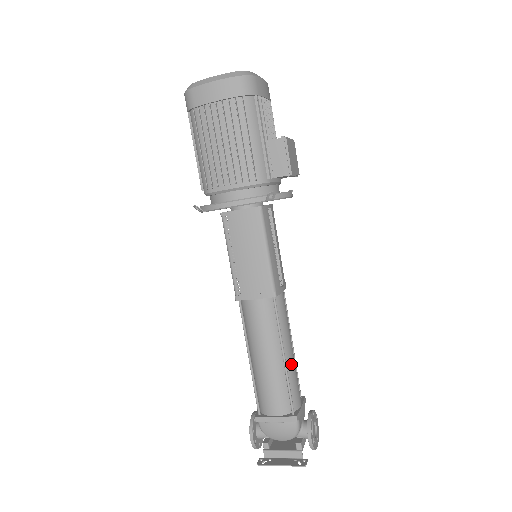
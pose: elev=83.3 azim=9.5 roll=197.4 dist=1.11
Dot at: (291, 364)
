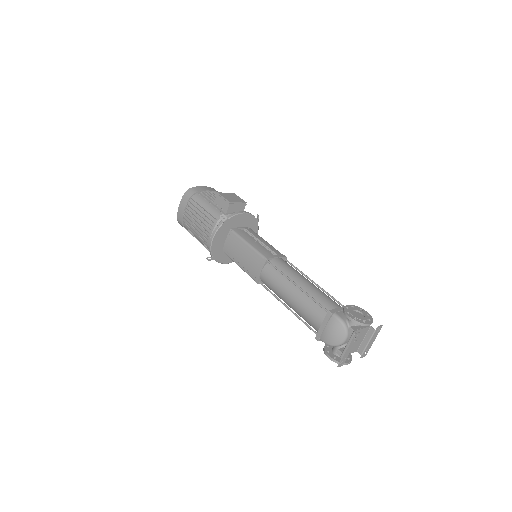
Dot at: (309, 288)
